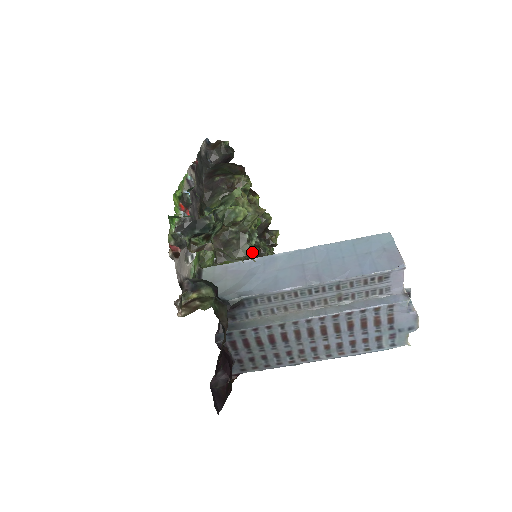
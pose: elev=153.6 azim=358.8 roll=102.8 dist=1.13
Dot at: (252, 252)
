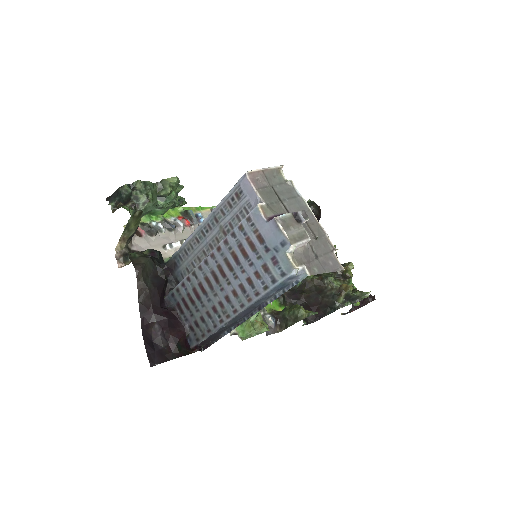
Dot at: occluded
